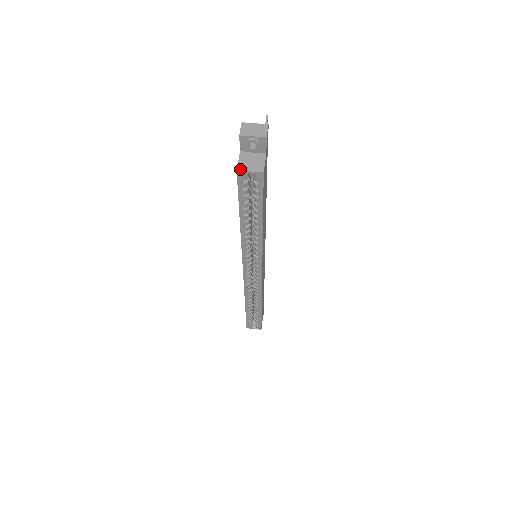
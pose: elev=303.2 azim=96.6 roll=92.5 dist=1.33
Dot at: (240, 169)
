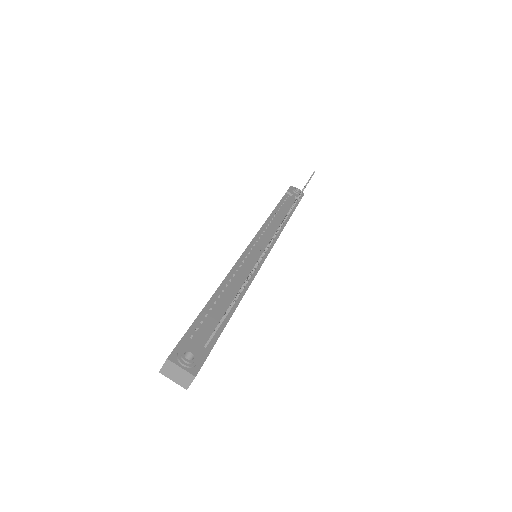
Dot at: occluded
